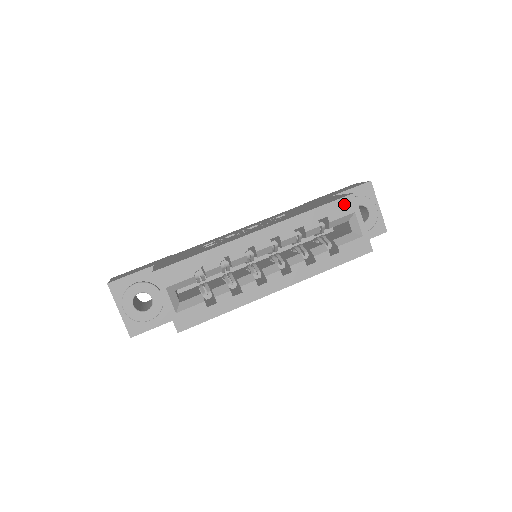
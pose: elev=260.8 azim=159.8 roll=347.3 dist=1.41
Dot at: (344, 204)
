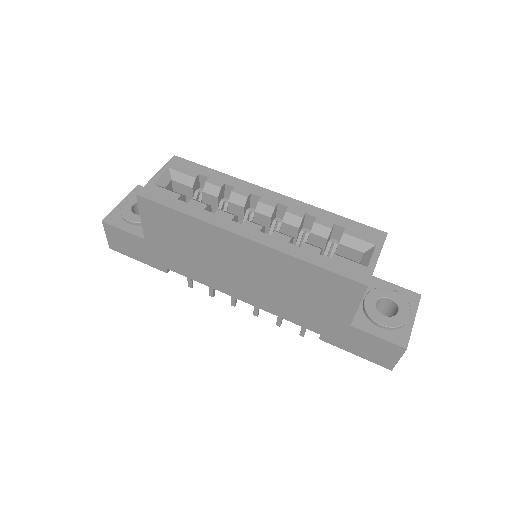
Dot at: (370, 232)
